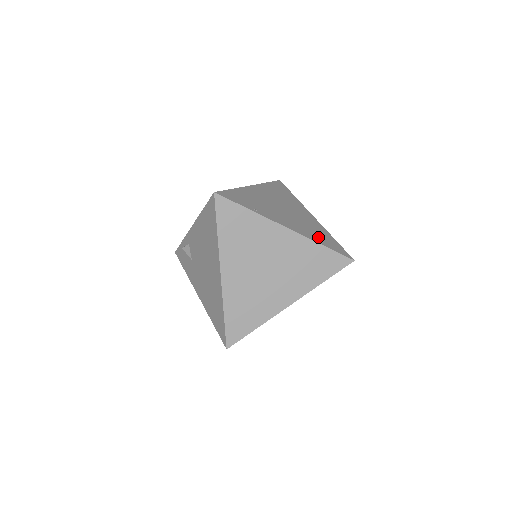
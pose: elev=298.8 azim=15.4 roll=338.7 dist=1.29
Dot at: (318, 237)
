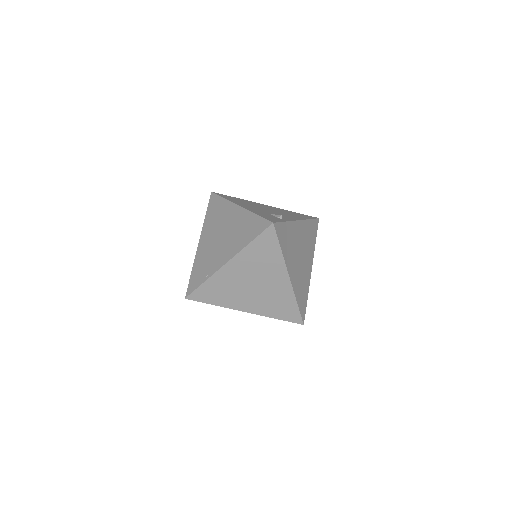
Dot at: (245, 236)
